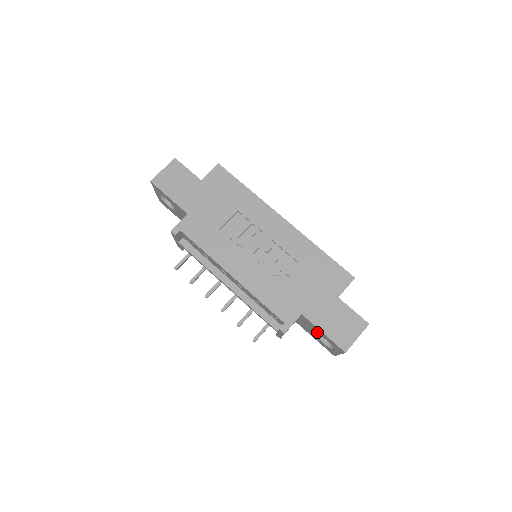
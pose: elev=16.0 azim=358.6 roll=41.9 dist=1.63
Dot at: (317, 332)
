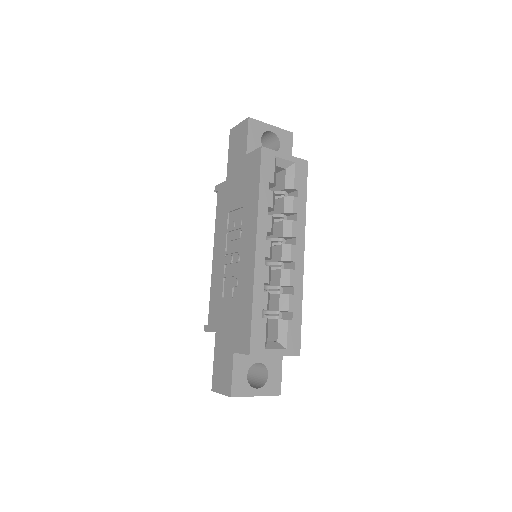
Dot at: occluded
